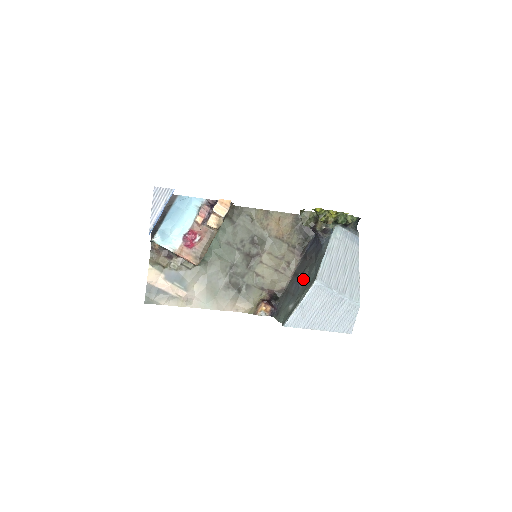
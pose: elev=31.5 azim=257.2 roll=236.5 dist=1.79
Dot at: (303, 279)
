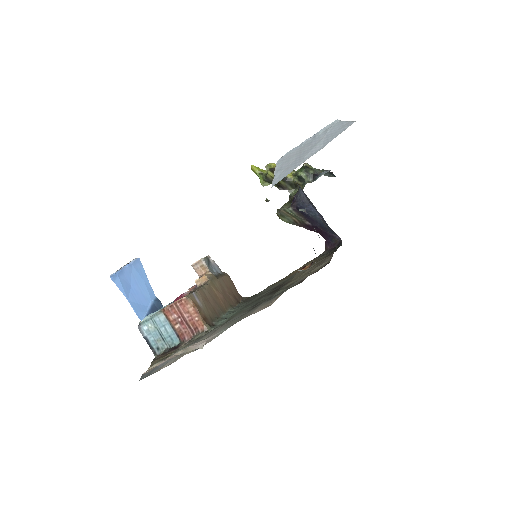
Dot at: occluded
